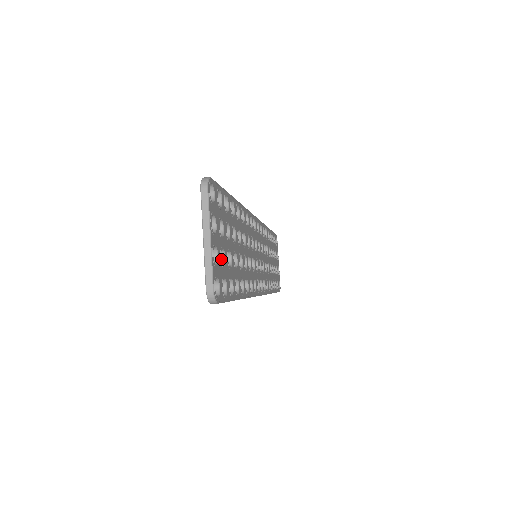
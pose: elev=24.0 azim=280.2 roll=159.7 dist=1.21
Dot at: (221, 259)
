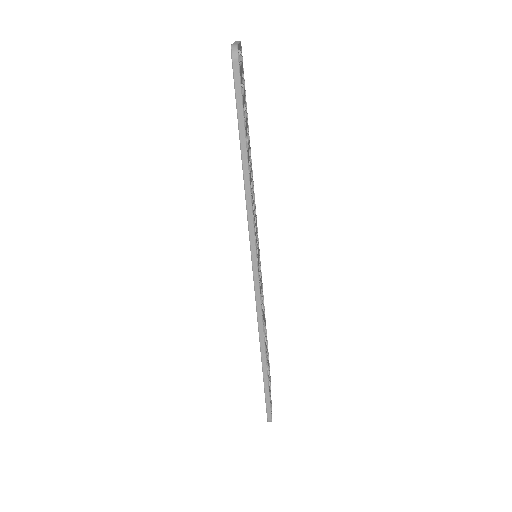
Dot at: (242, 78)
